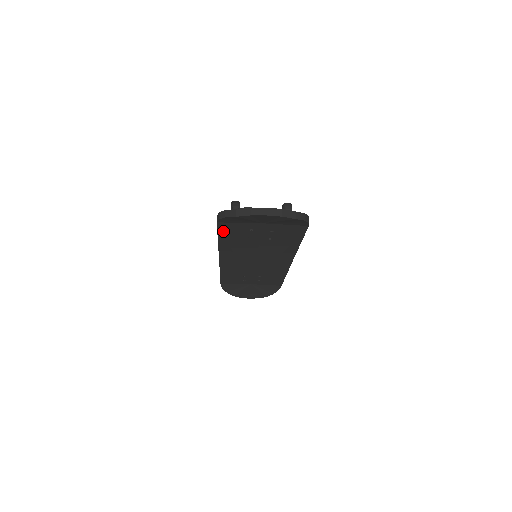
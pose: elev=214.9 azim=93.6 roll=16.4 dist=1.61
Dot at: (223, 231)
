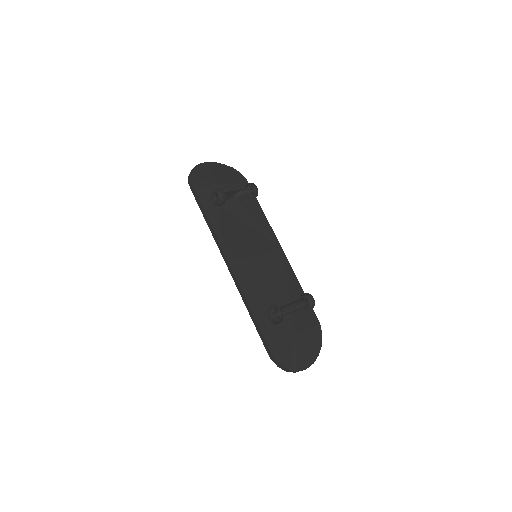
Dot at: occluded
